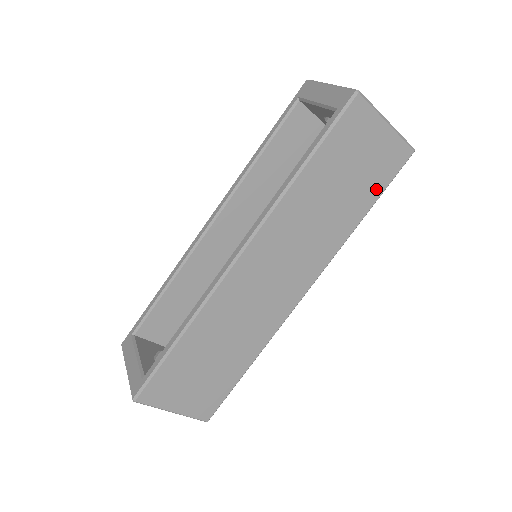
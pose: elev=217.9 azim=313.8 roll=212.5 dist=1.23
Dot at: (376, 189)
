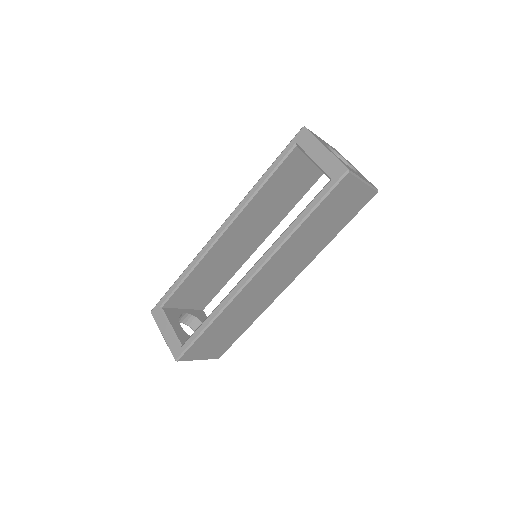
Dot at: (348, 218)
